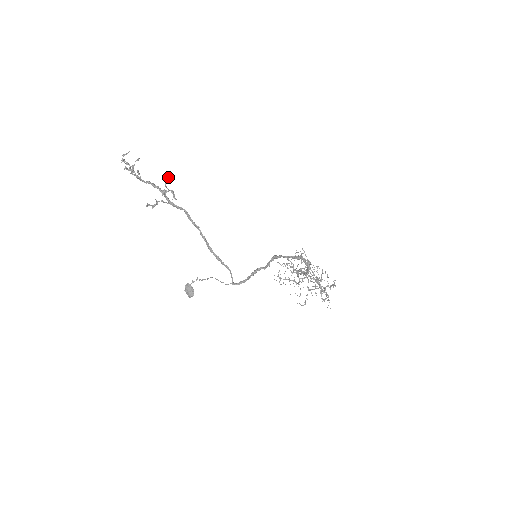
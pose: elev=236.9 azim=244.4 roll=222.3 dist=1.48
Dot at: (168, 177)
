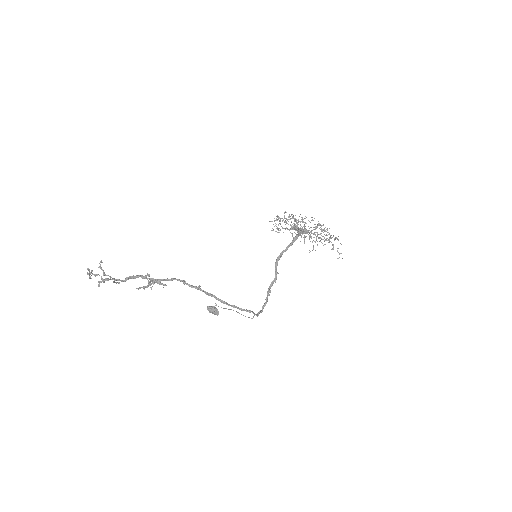
Dot at: occluded
